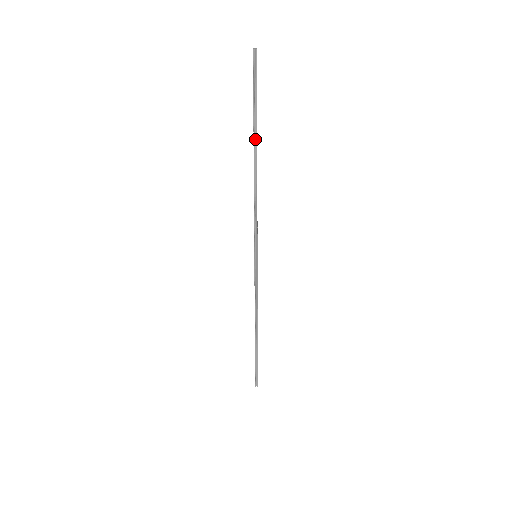
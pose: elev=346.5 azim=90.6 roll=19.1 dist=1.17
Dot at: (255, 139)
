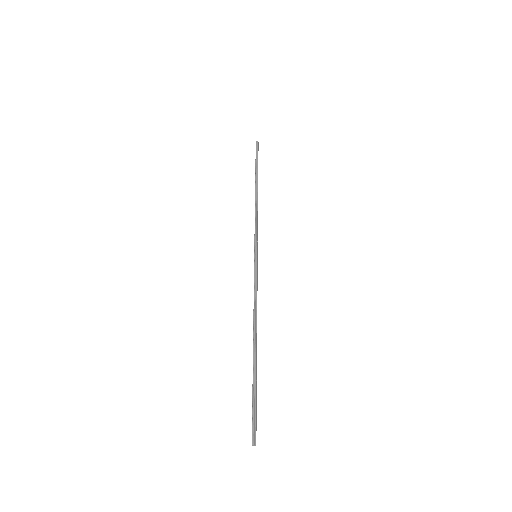
Dot at: (256, 178)
